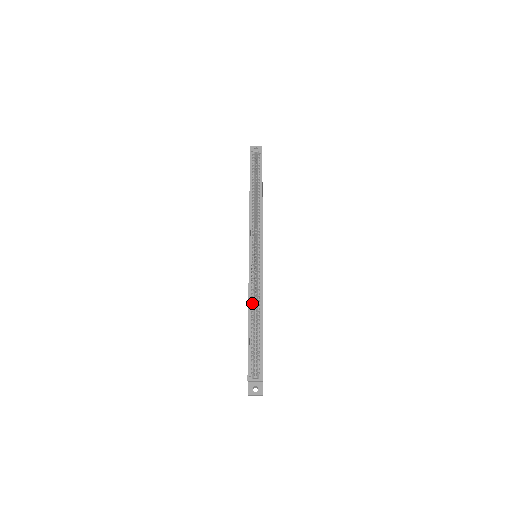
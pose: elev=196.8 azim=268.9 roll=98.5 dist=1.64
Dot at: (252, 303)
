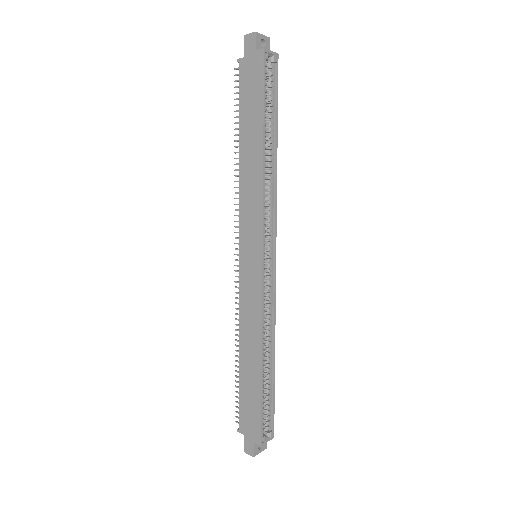
Dot at: (264, 340)
